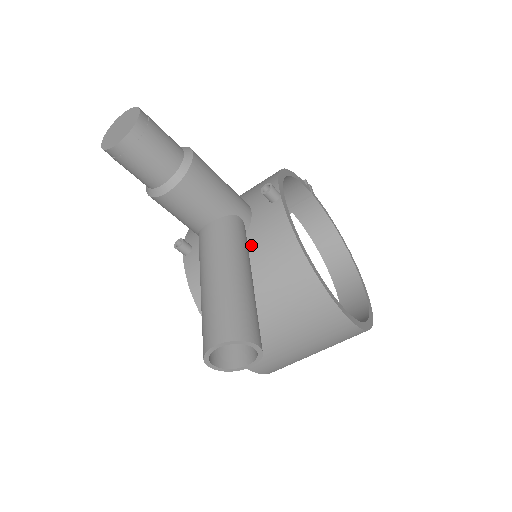
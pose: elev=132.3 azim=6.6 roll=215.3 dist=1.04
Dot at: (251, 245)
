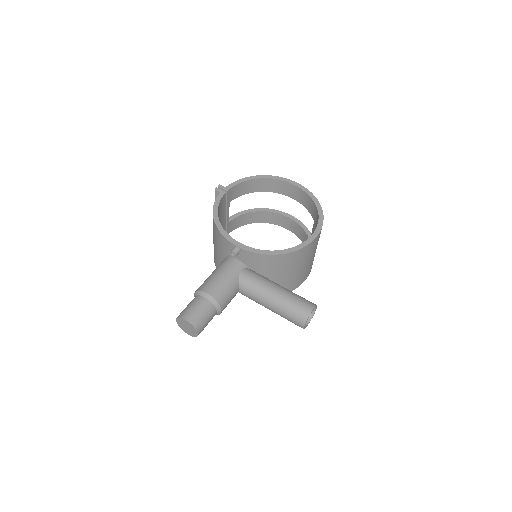
Dot at: (256, 270)
